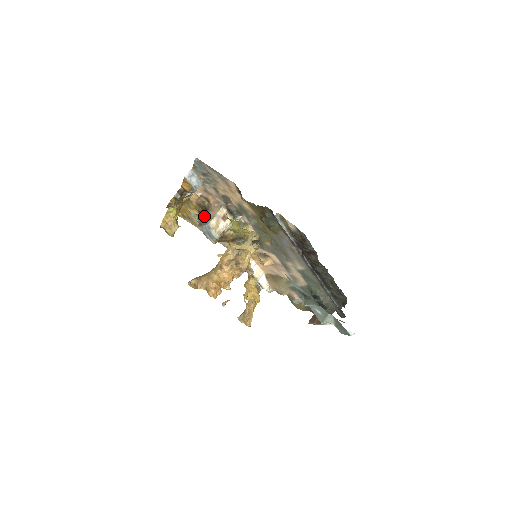
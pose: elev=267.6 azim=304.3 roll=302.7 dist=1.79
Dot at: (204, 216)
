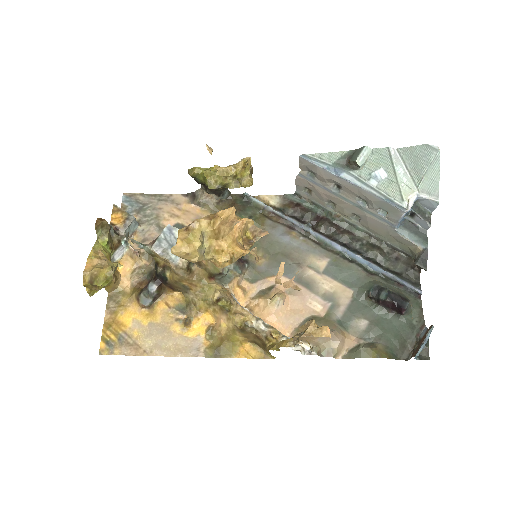
Dot at: occluded
